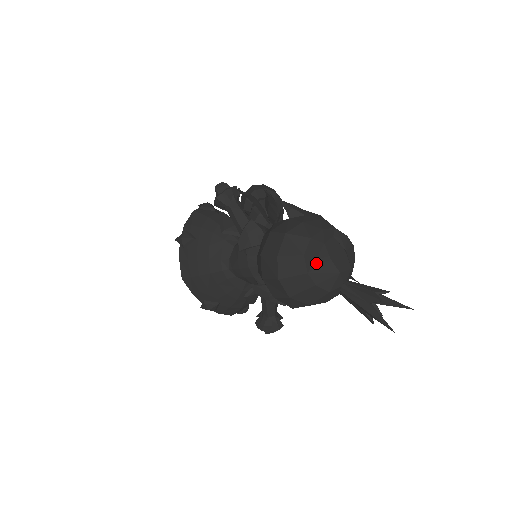
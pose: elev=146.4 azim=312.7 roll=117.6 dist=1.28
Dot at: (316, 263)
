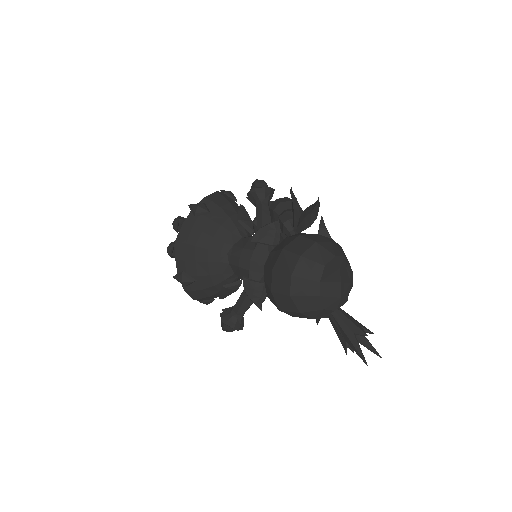
Dot at: (329, 278)
